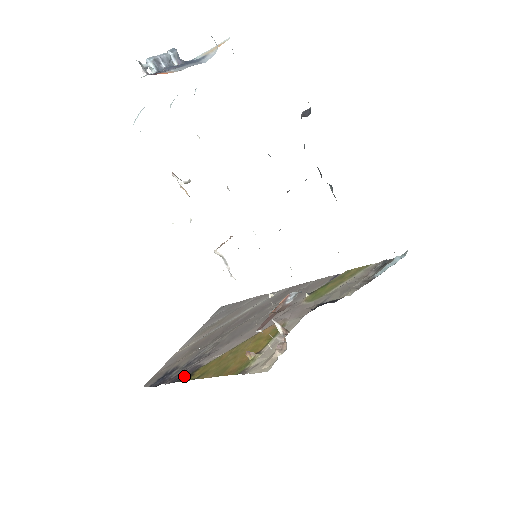
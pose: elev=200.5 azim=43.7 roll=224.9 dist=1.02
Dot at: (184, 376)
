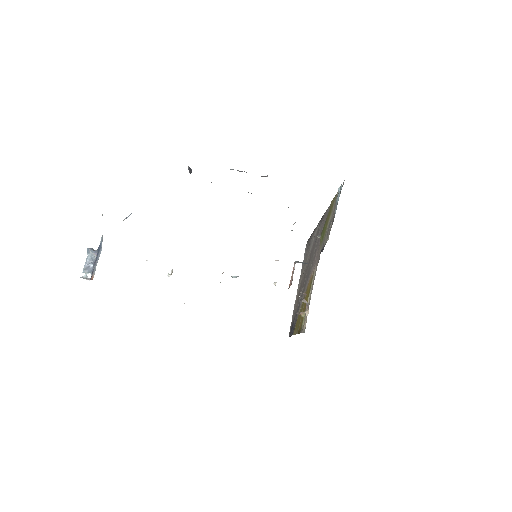
Dot at: (293, 330)
